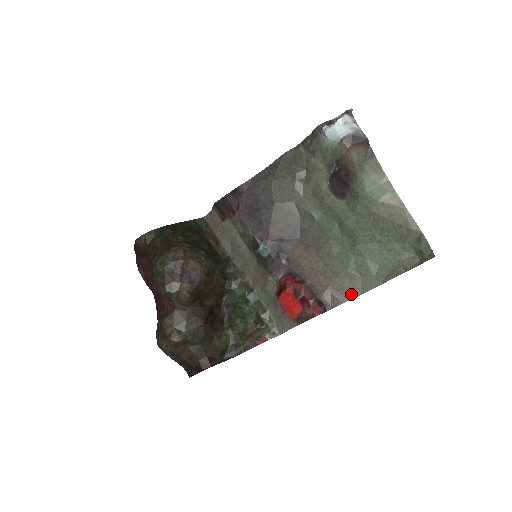
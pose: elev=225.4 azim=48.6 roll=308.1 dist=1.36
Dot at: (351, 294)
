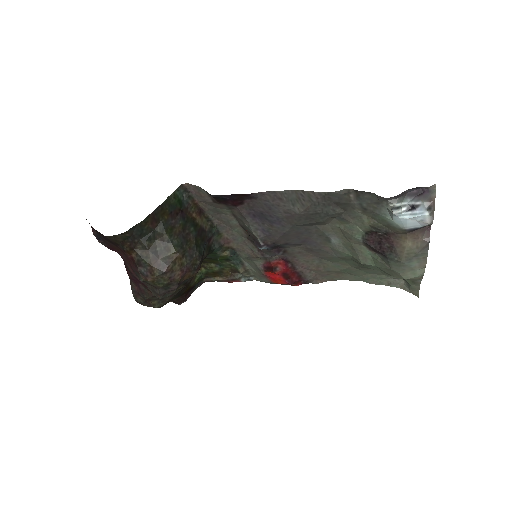
Dot at: (333, 279)
